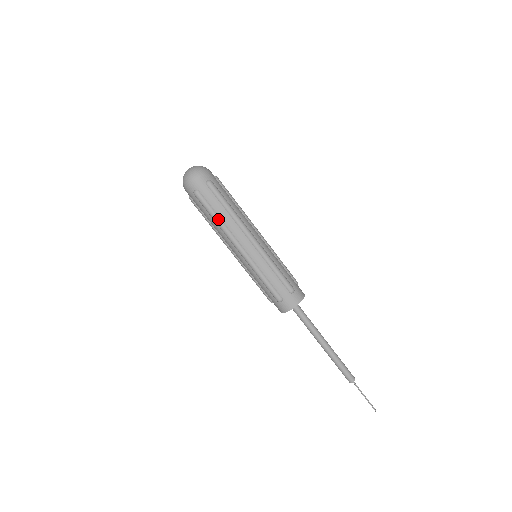
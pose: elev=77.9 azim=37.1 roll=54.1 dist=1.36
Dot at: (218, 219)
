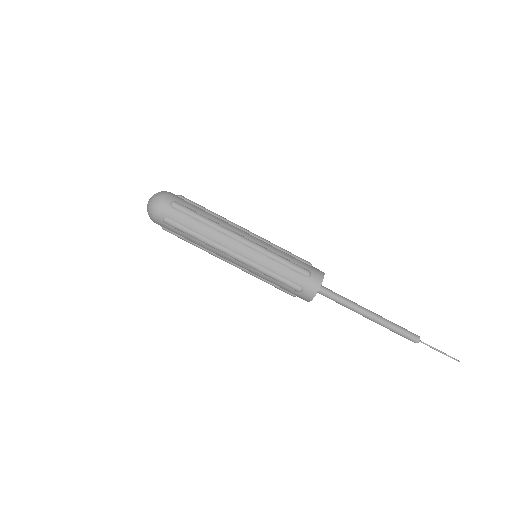
Dot at: (199, 236)
